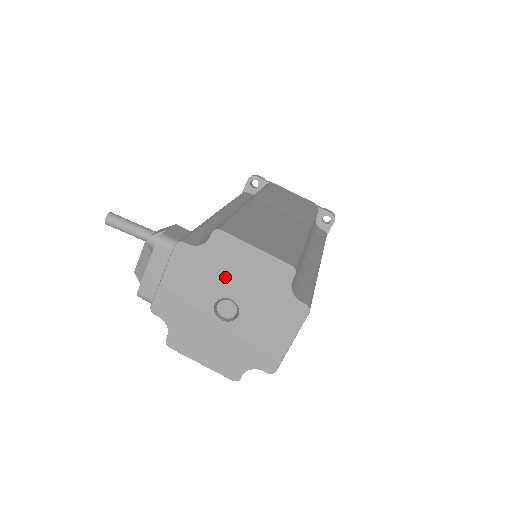
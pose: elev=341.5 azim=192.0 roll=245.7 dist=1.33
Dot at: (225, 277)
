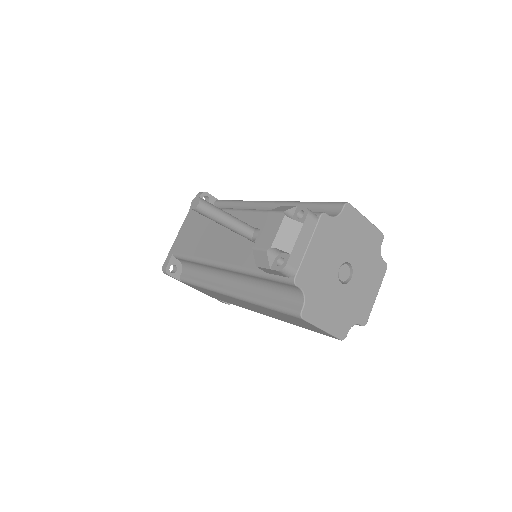
Dot at: (348, 244)
